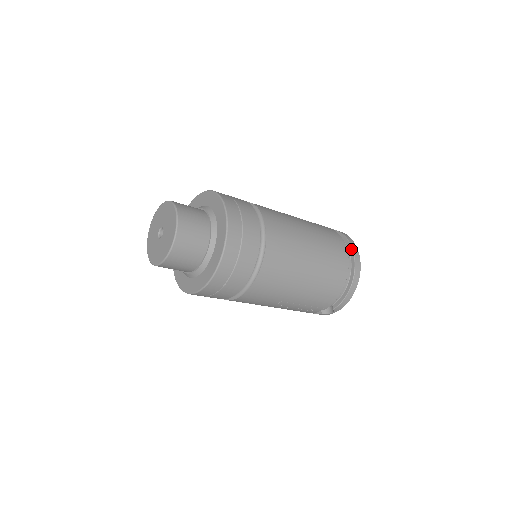
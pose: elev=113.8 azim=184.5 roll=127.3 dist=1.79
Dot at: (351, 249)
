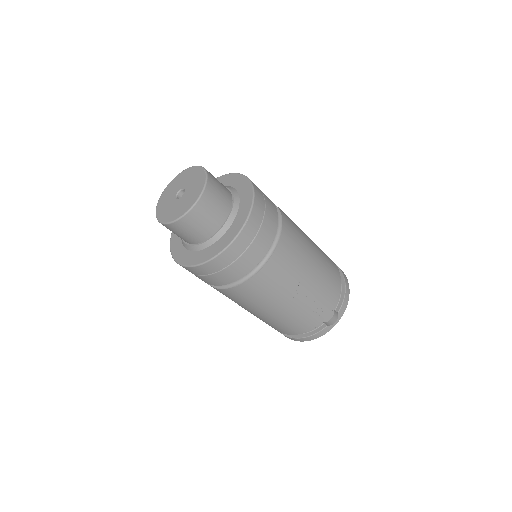
Dot at: occluded
